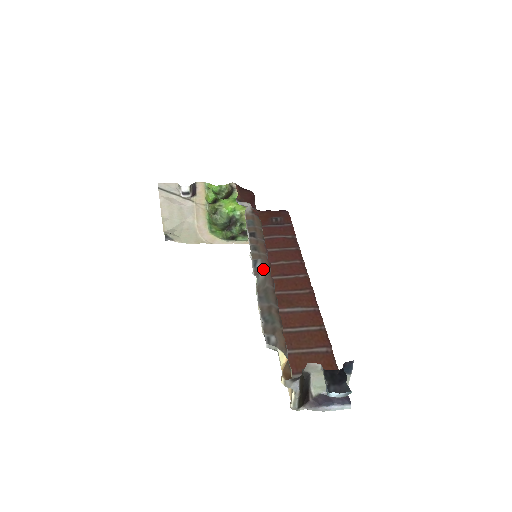
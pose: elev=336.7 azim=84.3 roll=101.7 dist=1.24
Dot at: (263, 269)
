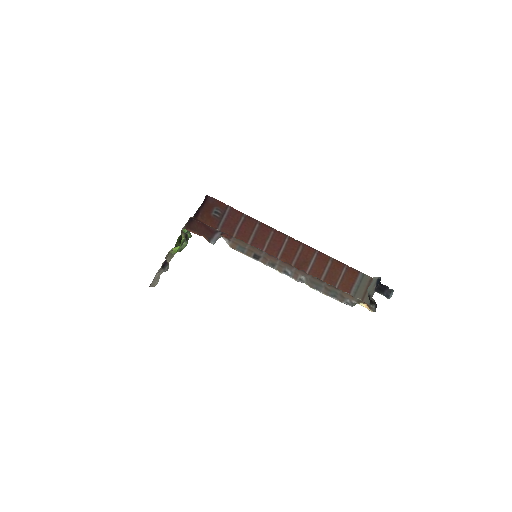
Dot at: (294, 272)
